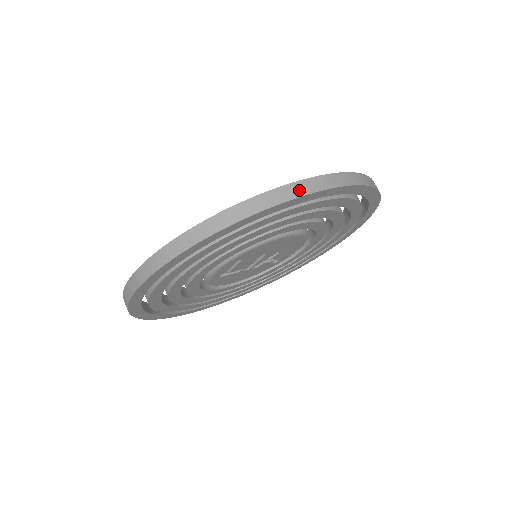
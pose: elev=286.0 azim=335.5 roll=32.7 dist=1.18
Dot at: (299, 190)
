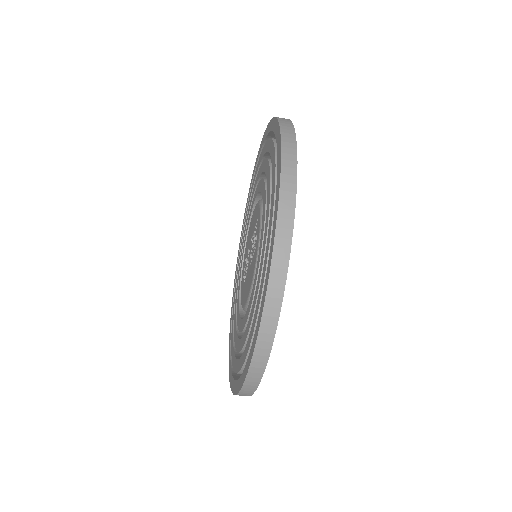
Dot at: occluded
